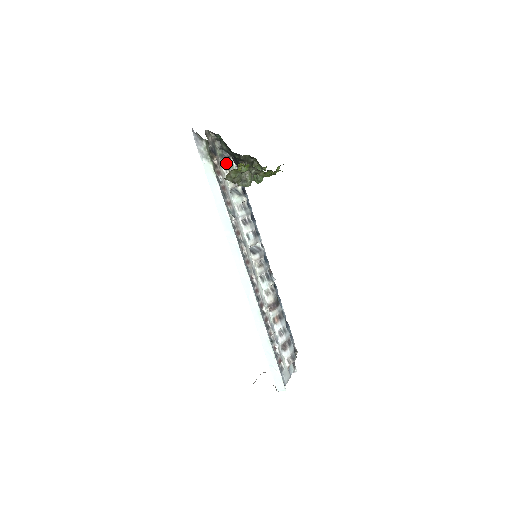
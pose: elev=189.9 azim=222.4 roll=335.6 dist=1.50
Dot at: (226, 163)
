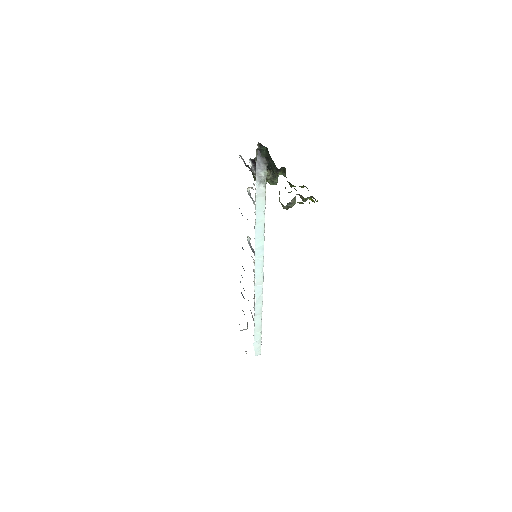
Dot at: occluded
